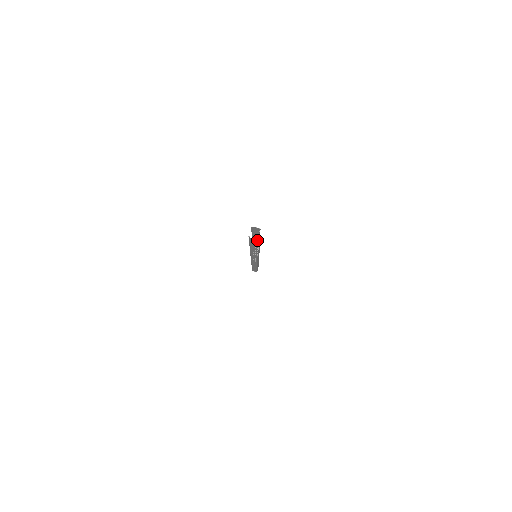
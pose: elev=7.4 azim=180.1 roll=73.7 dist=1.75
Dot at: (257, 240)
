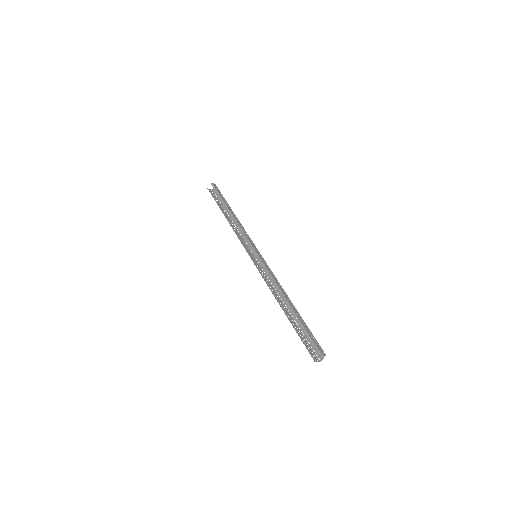
Dot at: occluded
